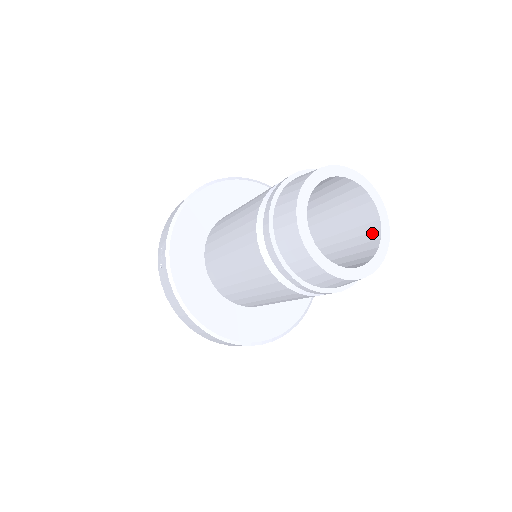
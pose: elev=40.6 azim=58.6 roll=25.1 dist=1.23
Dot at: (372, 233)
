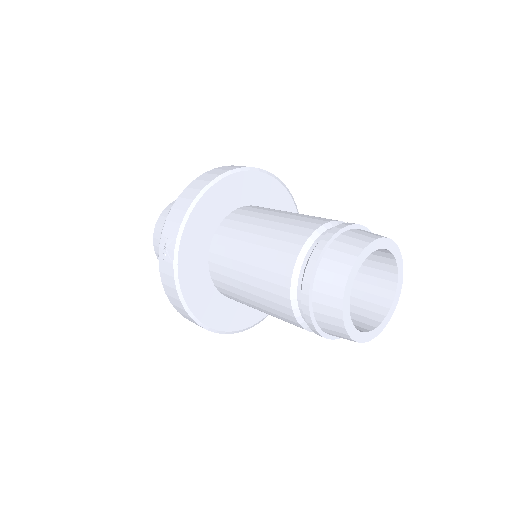
Dot at: (385, 290)
